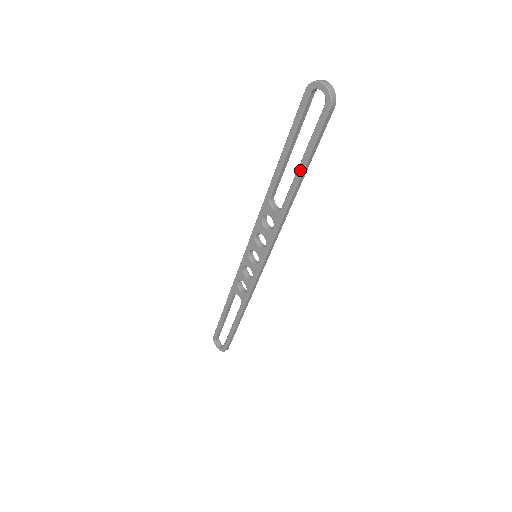
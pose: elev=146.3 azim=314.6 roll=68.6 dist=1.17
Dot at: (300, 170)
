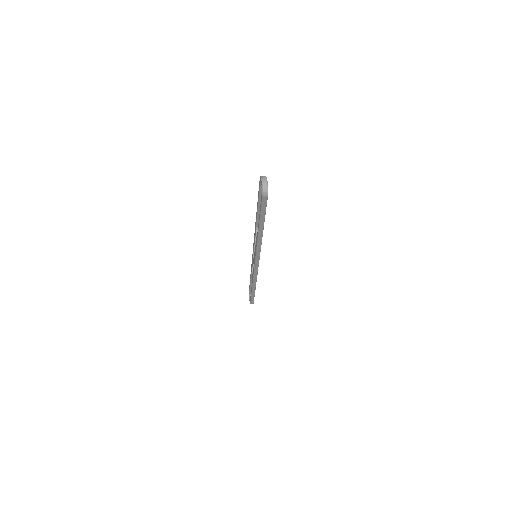
Dot at: (259, 221)
